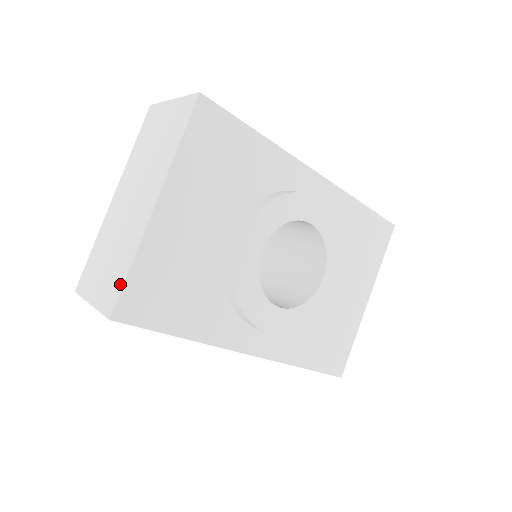
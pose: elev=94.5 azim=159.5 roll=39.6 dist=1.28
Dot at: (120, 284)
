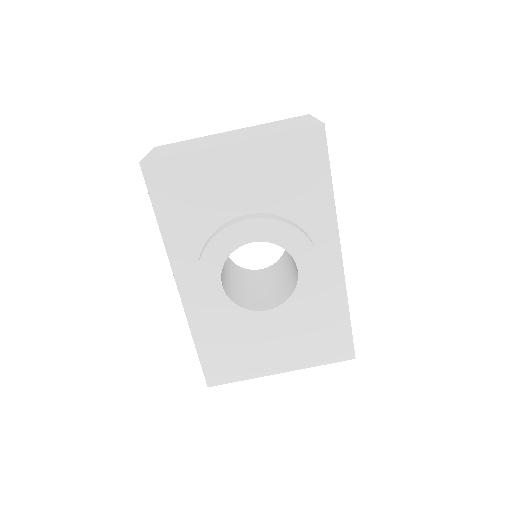
Dot at: (166, 156)
